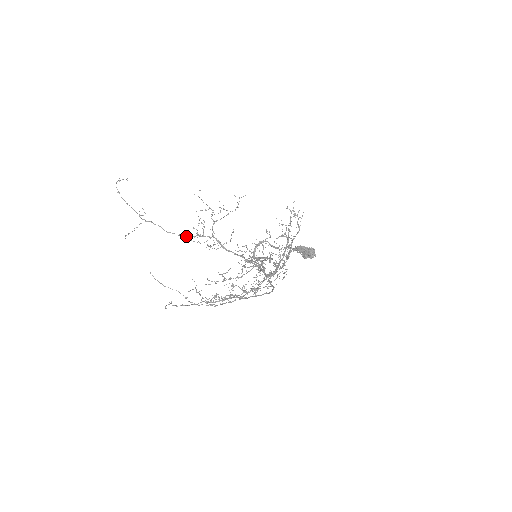
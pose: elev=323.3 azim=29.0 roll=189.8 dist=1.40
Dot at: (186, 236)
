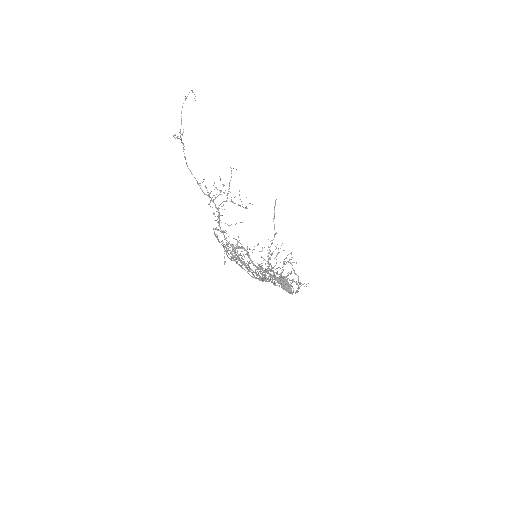
Dot at: occluded
